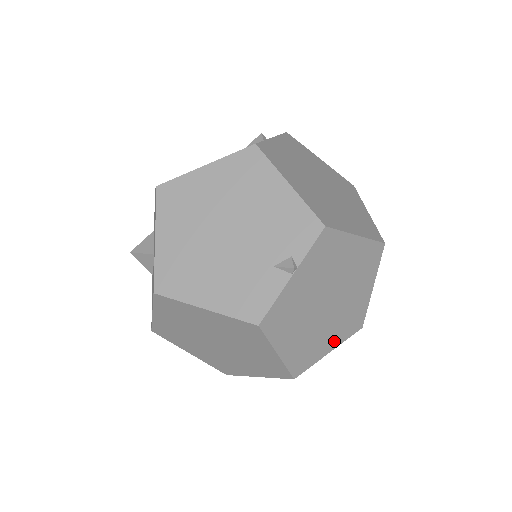
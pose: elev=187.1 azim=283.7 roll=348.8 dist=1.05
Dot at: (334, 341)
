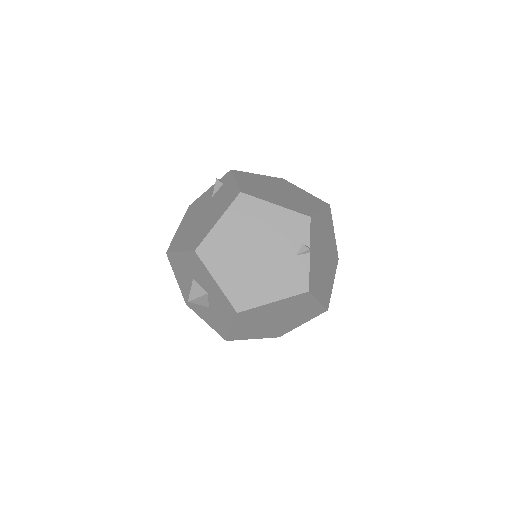
Dot at: (333, 276)
